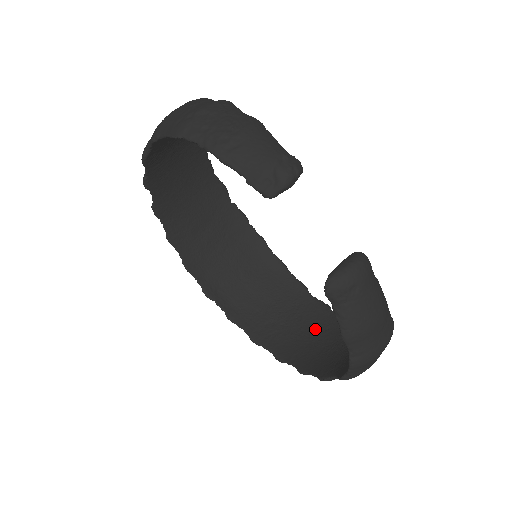
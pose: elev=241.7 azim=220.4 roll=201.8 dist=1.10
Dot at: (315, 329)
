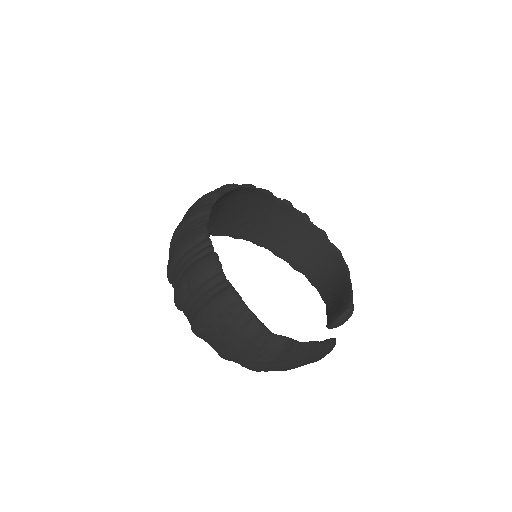
Dot at: (282, 223)
